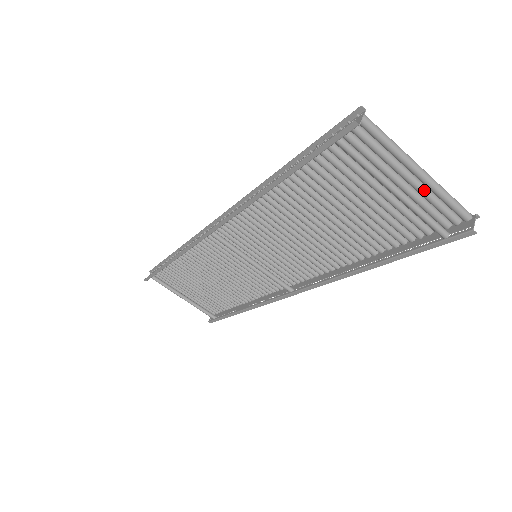
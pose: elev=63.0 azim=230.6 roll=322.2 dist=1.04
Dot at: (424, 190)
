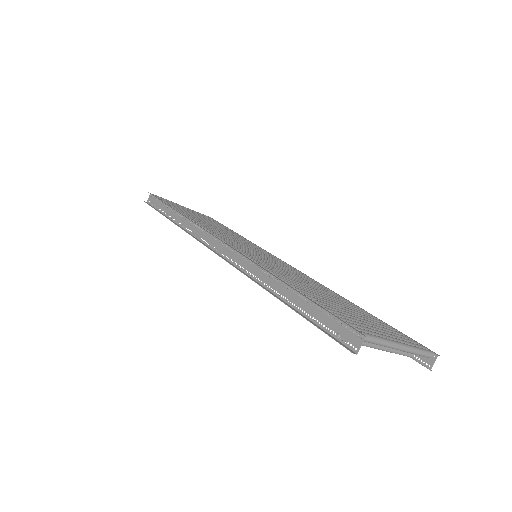
Dot at: occluded
